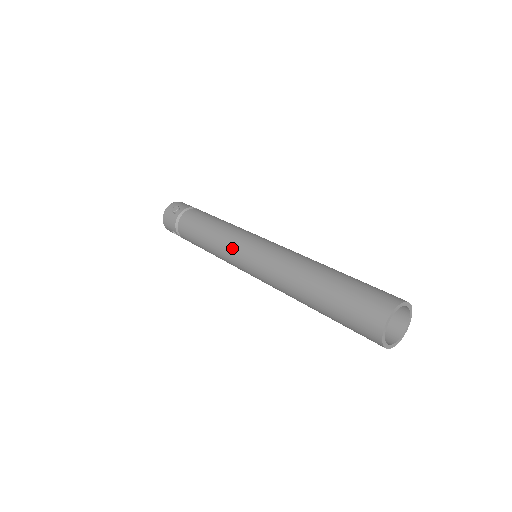
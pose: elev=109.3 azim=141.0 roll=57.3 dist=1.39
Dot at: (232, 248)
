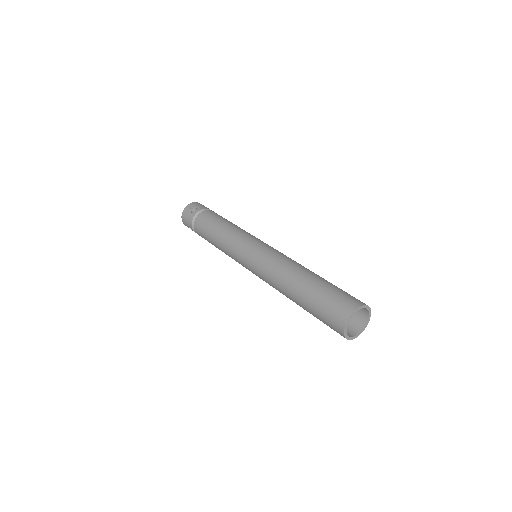
Dot at: (237, 248)
